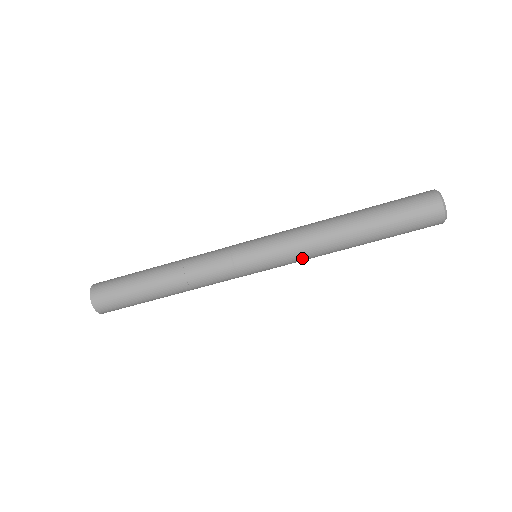
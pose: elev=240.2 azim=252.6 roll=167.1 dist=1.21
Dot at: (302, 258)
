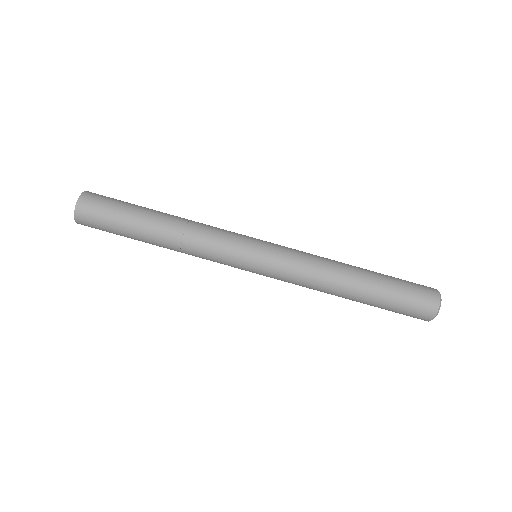
Dot at: (297, 282)
